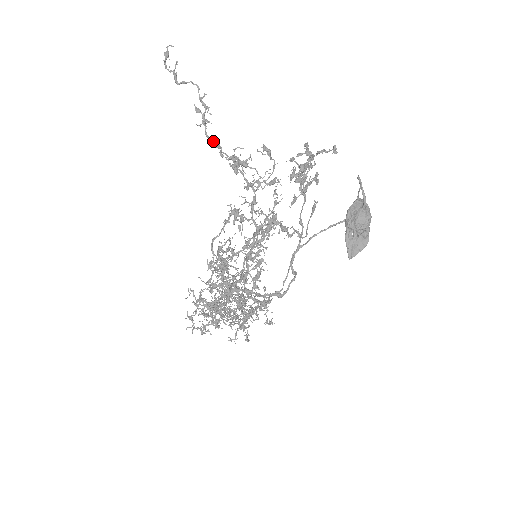
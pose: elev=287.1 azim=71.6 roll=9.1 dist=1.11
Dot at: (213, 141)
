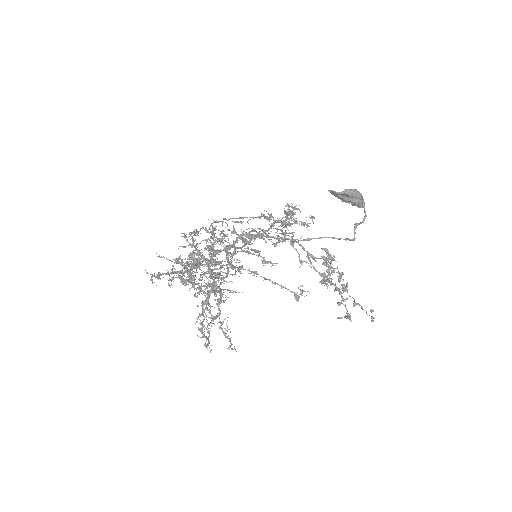
Dot at: (285, 212)
